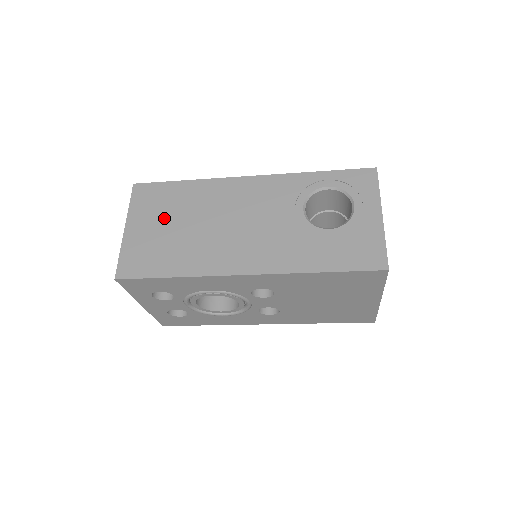
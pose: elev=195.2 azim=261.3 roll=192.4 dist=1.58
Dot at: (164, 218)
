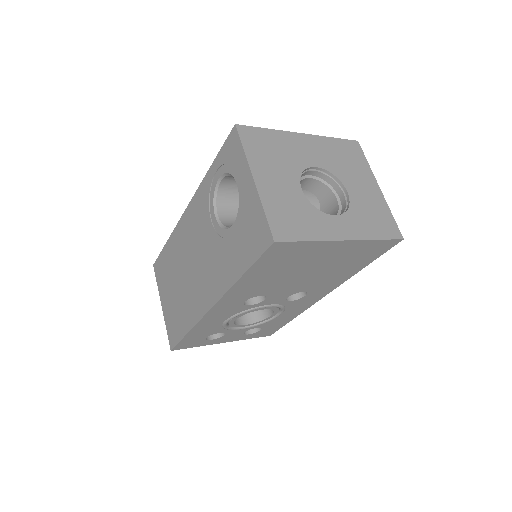
Dot at: (170, 284)
